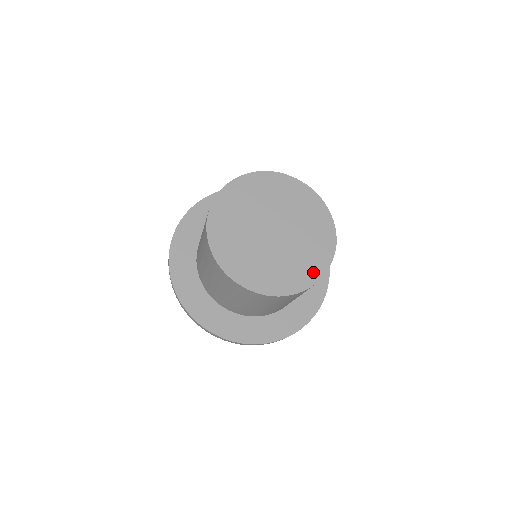
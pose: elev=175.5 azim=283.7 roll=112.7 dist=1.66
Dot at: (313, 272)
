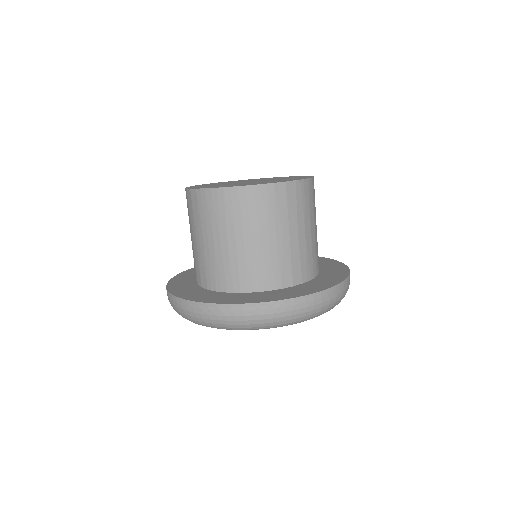
Dot at: occluded
